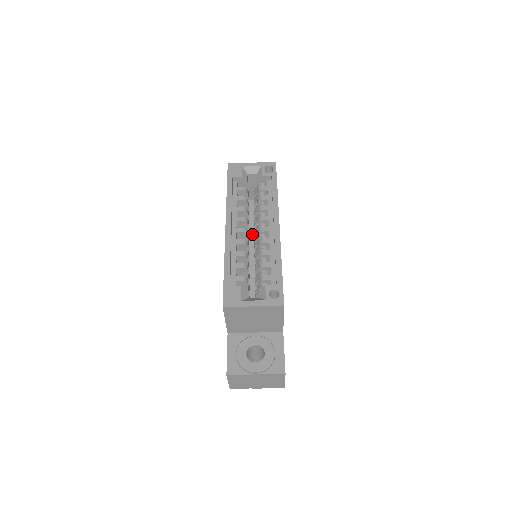
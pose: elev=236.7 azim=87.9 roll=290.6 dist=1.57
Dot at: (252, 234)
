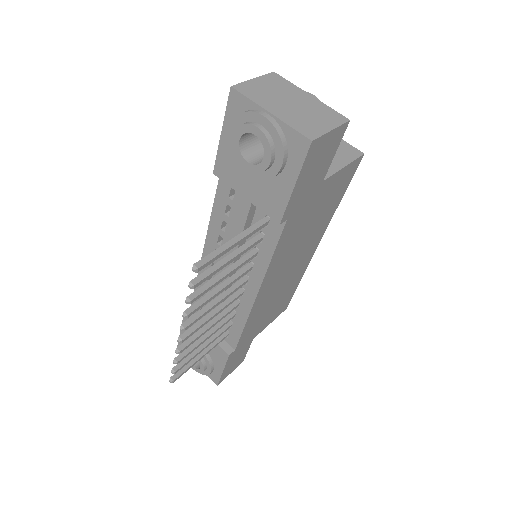
Dot at: occluded
